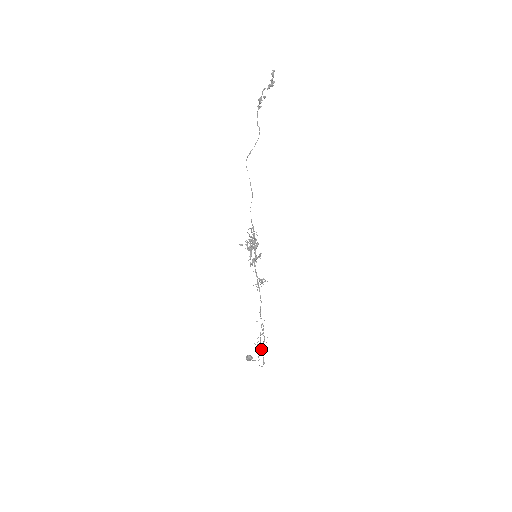
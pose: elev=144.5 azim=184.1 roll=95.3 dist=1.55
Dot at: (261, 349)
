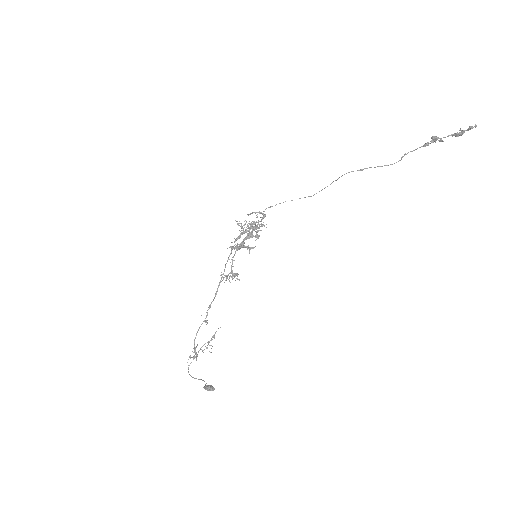
Dot at: (196, 354)
